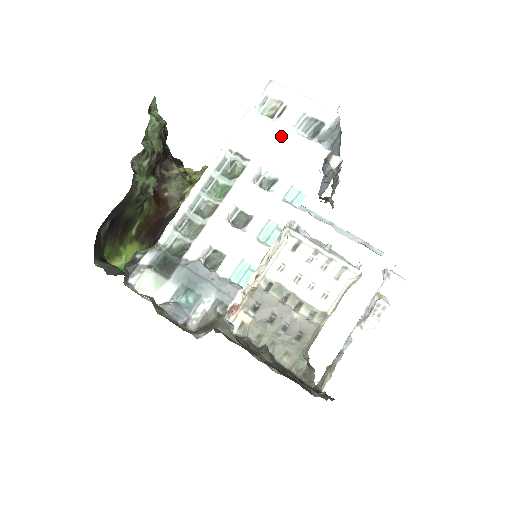
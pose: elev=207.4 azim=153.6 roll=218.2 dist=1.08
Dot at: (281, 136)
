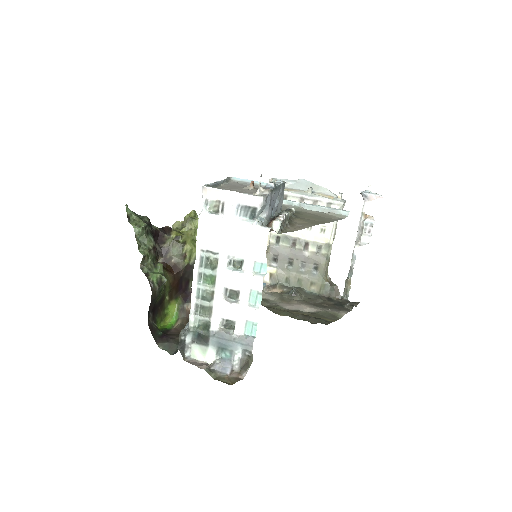
Dot at: (231, 228)
